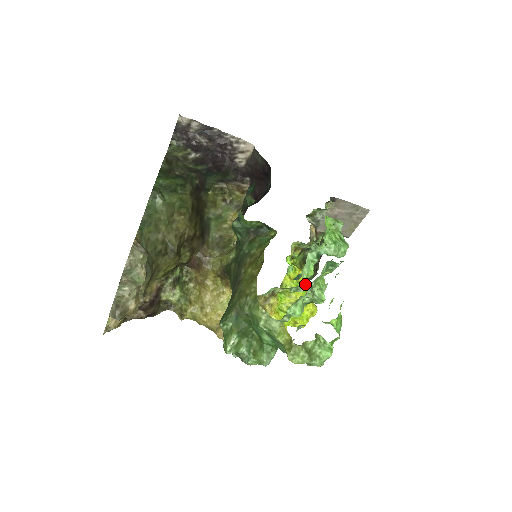
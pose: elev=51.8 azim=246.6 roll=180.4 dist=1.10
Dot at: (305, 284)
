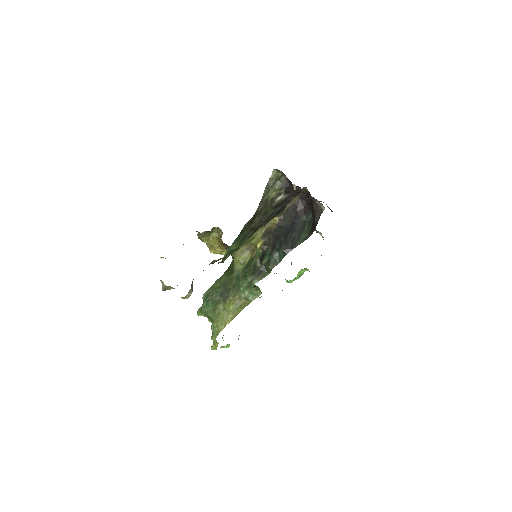
Dot at: occluded
